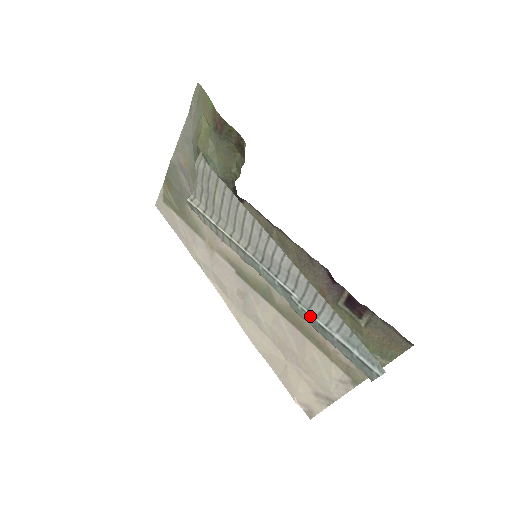
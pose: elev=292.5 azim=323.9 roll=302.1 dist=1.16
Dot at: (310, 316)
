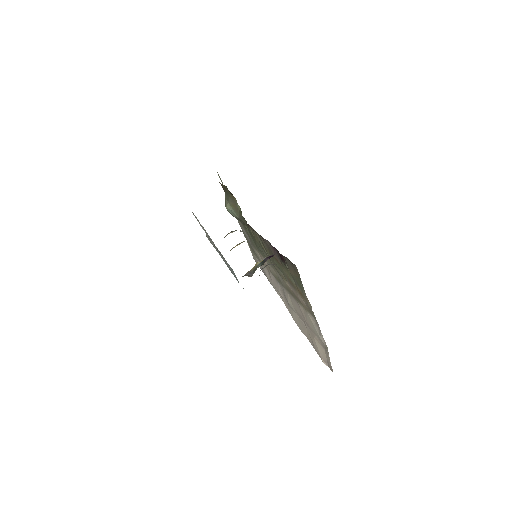
Dot at: (229, 269)
